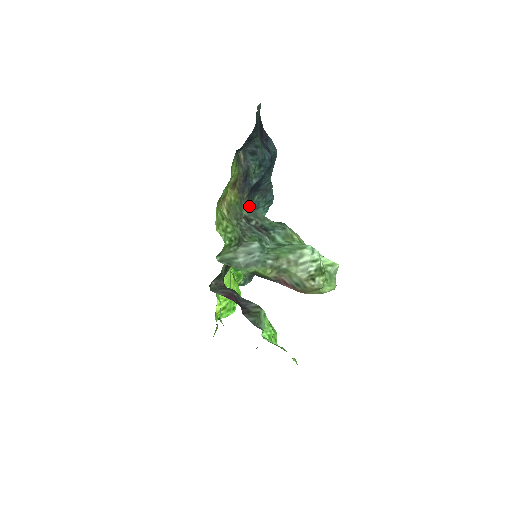
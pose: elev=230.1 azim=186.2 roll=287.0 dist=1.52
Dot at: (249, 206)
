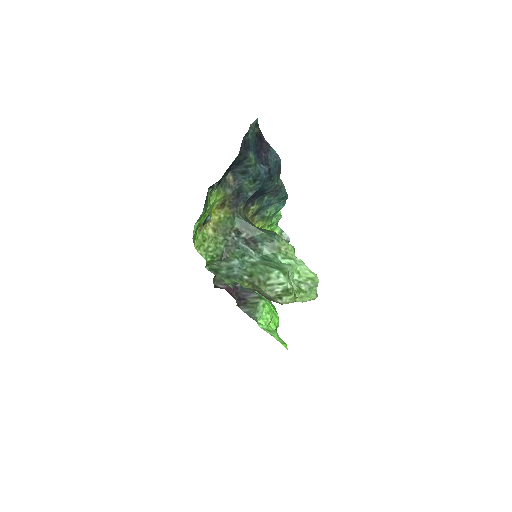
Dot at: (242, 219)
